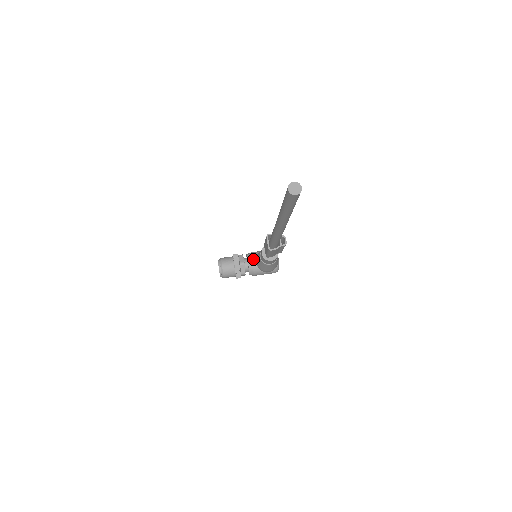
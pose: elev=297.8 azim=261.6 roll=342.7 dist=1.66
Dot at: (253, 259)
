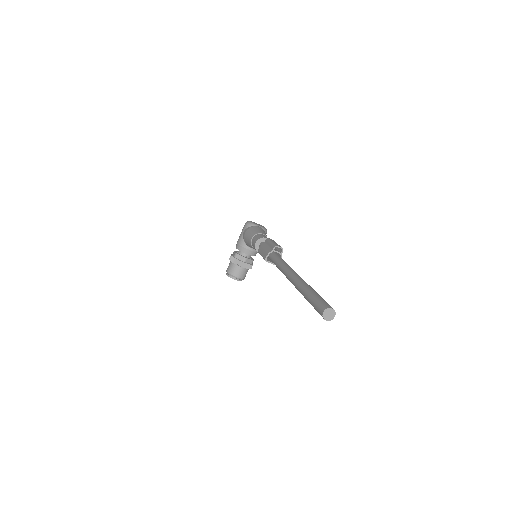
Dot at: (247, 249)
